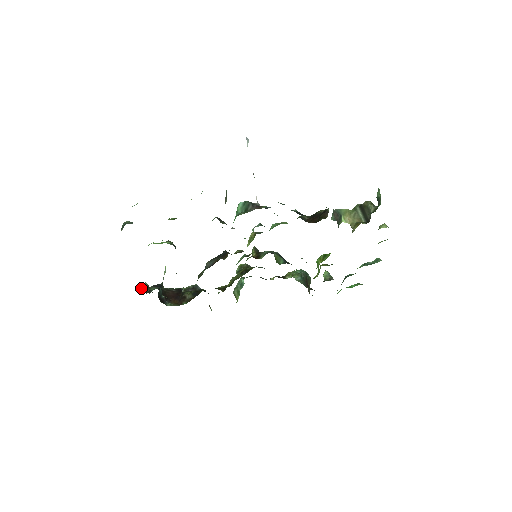
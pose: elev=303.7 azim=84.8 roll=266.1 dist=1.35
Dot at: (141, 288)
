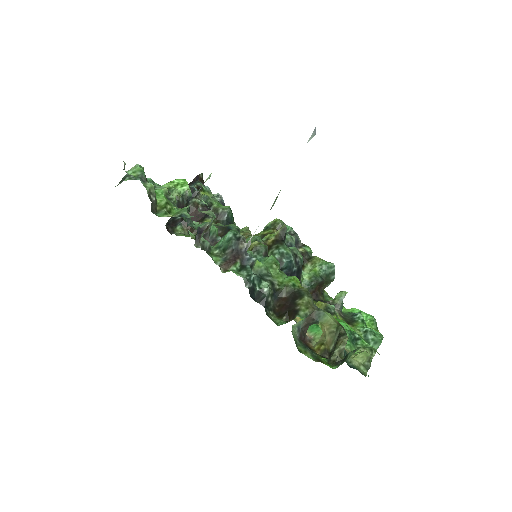
Dot at: occluded
